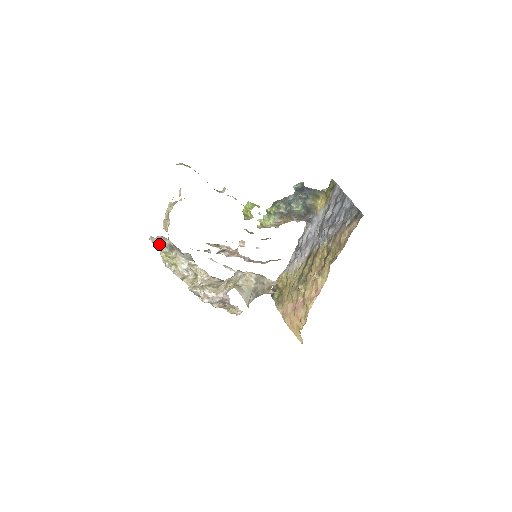
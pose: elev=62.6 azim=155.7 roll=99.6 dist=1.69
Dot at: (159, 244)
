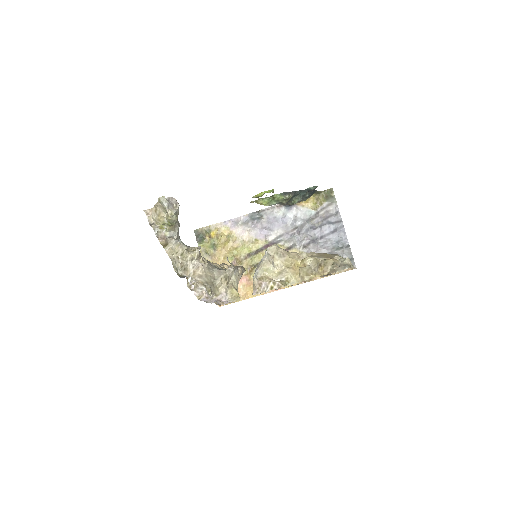
Dot at: (175, 216)
